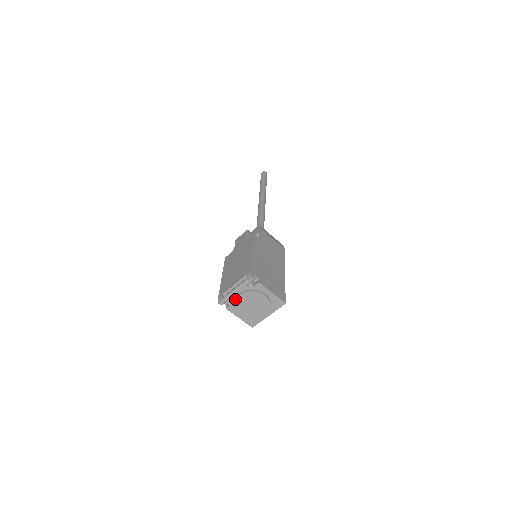
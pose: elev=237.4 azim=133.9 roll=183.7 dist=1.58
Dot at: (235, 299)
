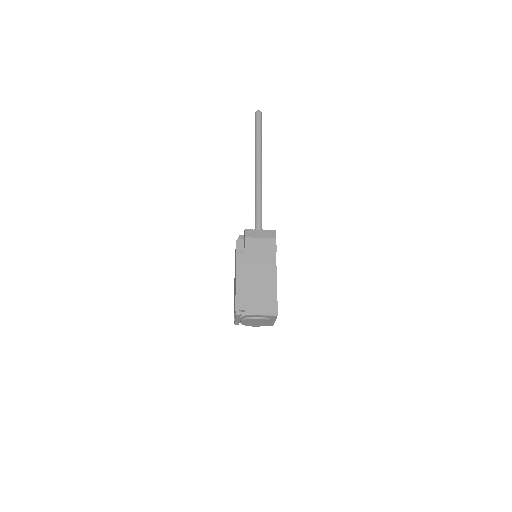
Dot at: occluded
